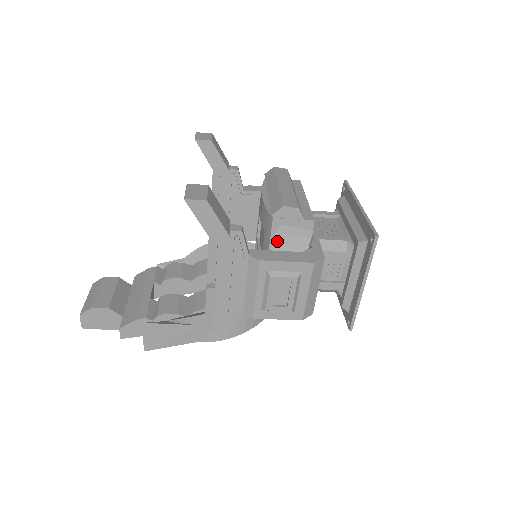
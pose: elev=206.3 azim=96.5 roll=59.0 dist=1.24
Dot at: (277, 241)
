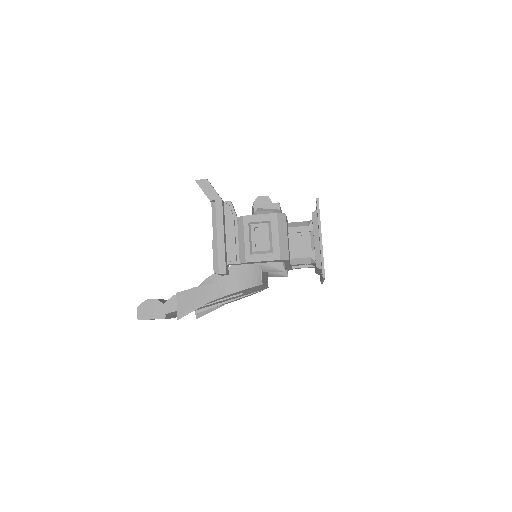
Dot at: (256, 214)
